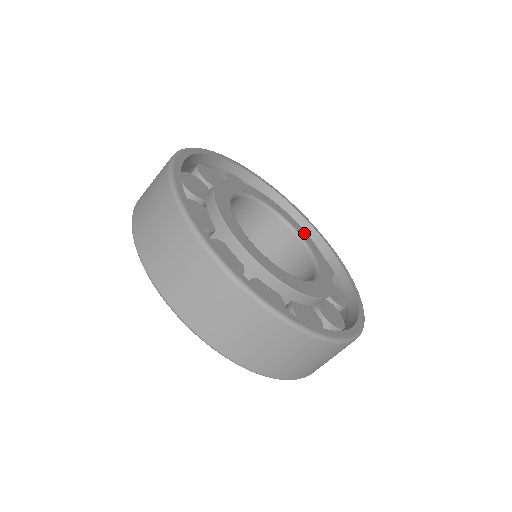
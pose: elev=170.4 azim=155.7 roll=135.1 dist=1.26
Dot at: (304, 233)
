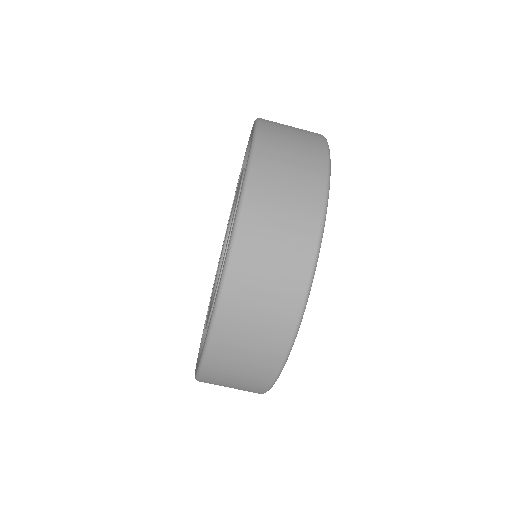
Dot at: occluded
